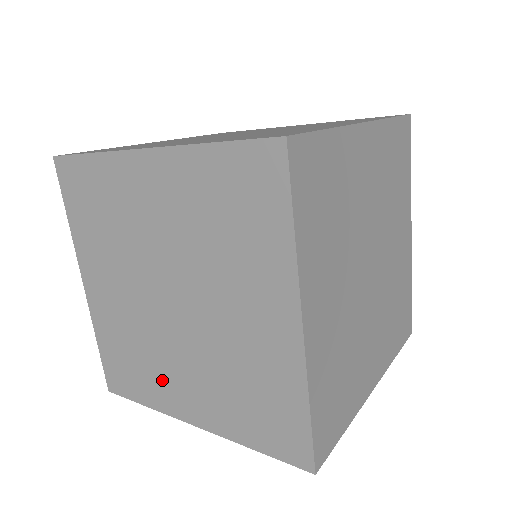
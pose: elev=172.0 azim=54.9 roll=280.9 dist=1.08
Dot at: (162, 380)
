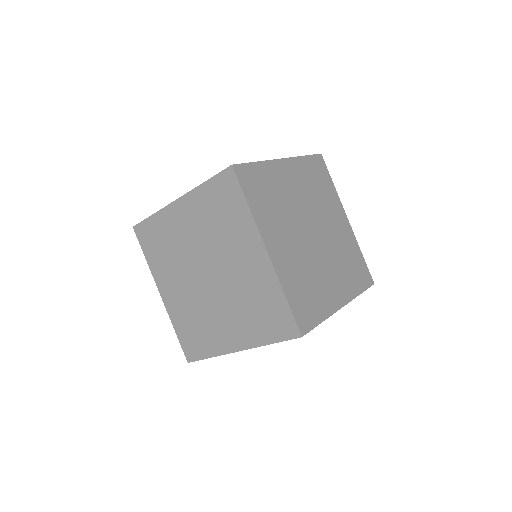
Dot at: (214, 331)
